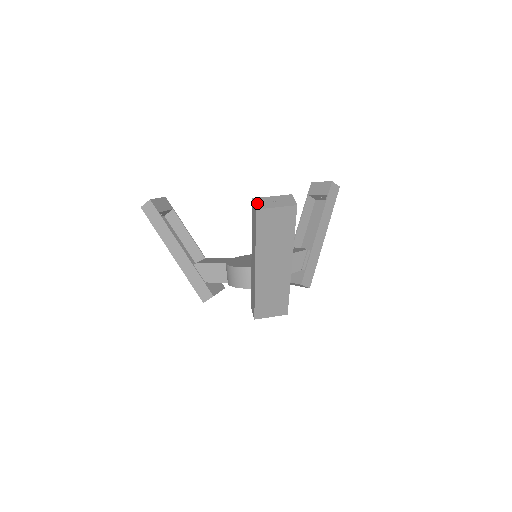
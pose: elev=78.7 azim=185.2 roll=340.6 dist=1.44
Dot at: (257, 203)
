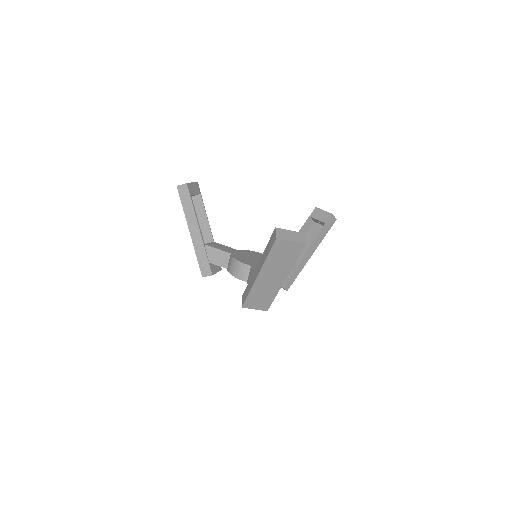
Dot at: (278, 233)
